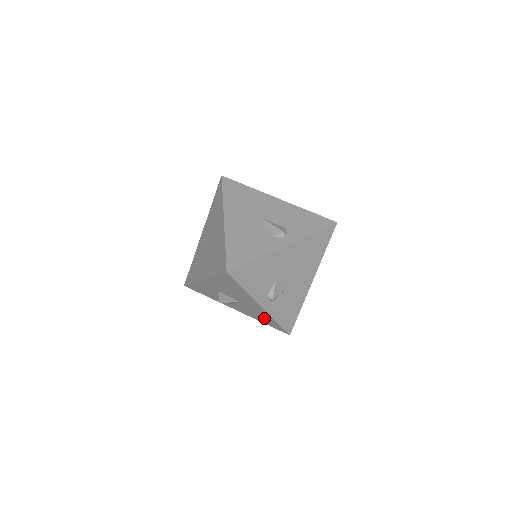
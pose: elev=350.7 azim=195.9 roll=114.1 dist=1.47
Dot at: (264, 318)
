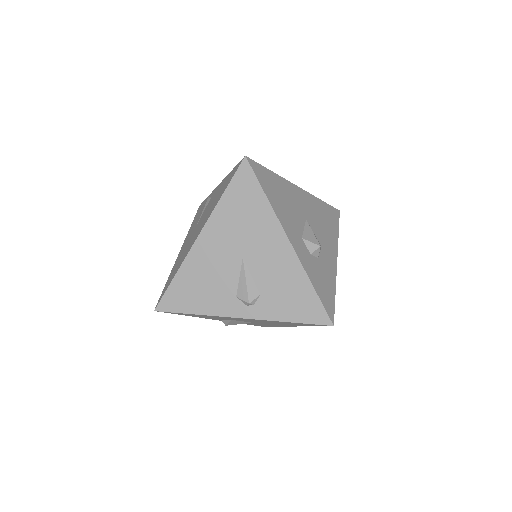
Dot at: occluded
